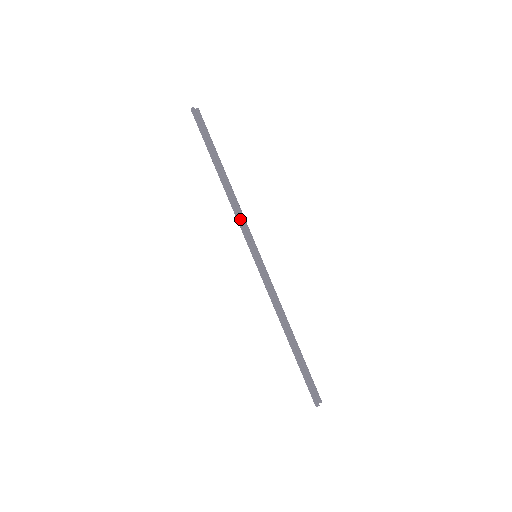
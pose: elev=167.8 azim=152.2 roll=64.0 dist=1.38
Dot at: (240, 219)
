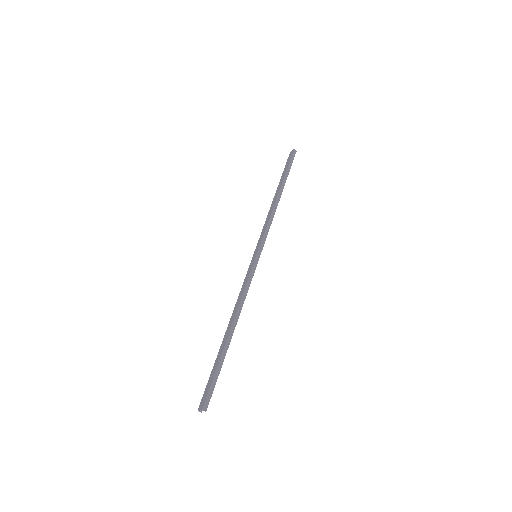
Dot at: occluded
